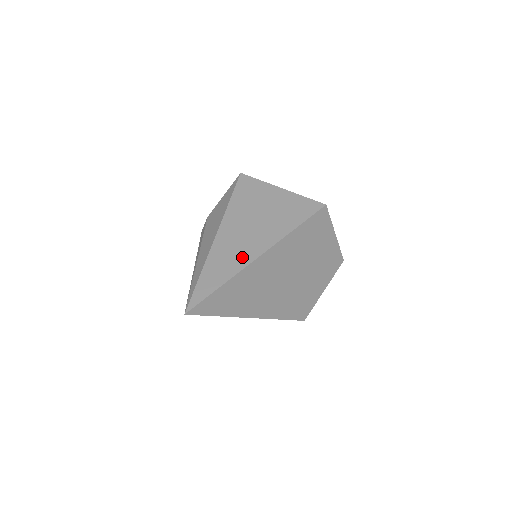
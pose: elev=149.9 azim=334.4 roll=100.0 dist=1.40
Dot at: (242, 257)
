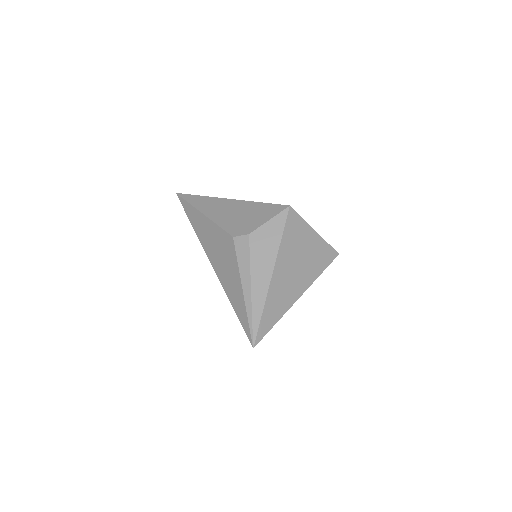
Dot at: (289, 297)
